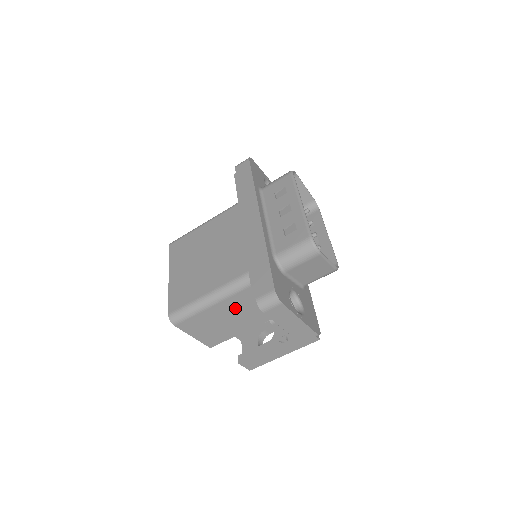
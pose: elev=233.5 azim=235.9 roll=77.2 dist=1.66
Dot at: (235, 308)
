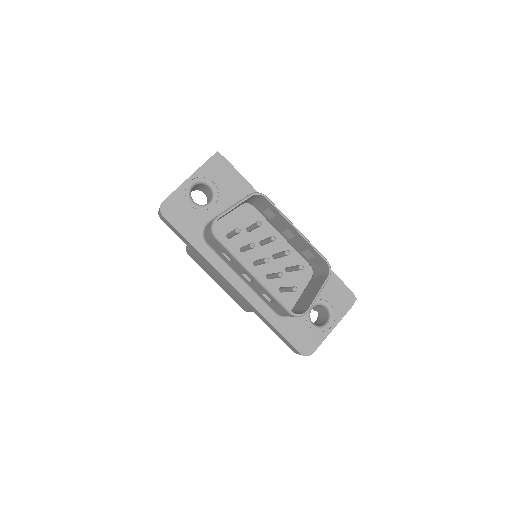
Dot at: occluded
